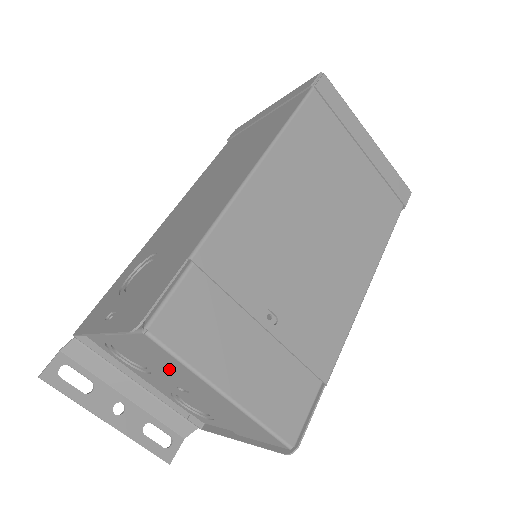
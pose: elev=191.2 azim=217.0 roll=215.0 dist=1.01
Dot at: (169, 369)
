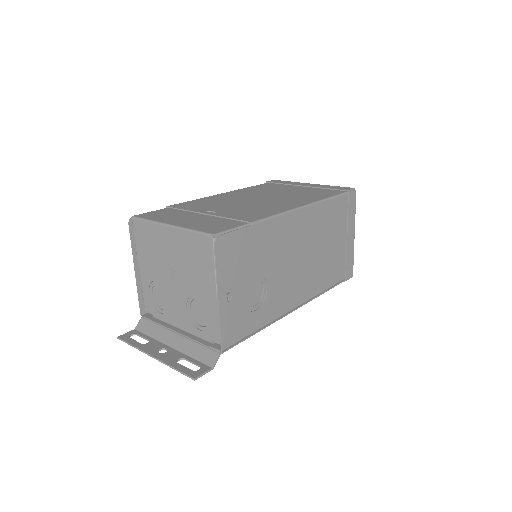
Dot at: (155, 248)
